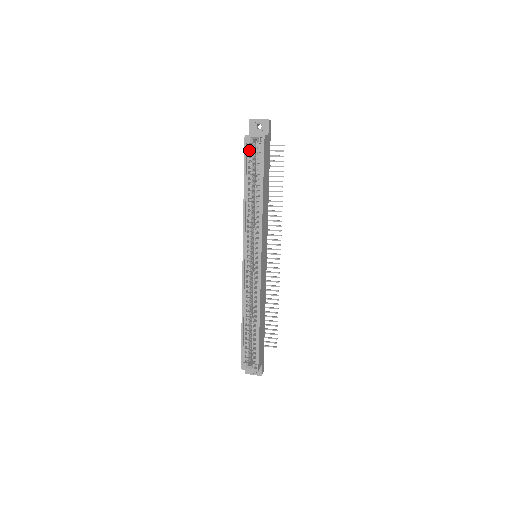
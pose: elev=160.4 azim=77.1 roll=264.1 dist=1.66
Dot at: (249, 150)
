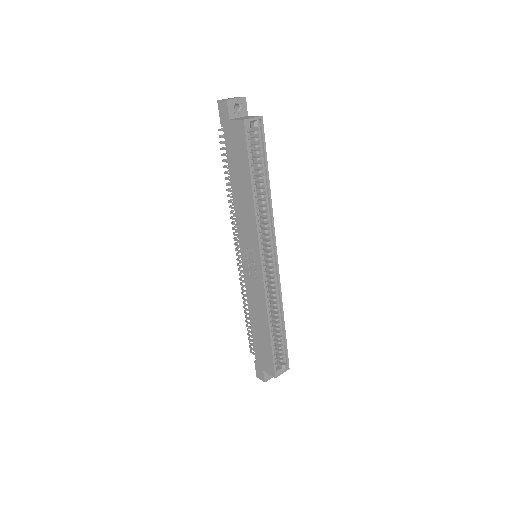
Dot at: occluded
